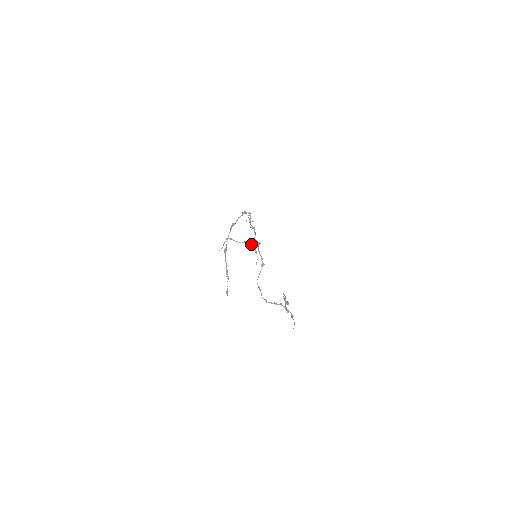
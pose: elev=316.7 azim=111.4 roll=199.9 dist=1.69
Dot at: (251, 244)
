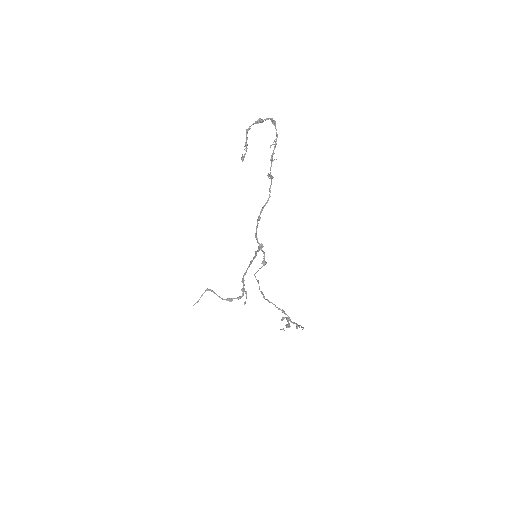
Dot at: (259, 215)
